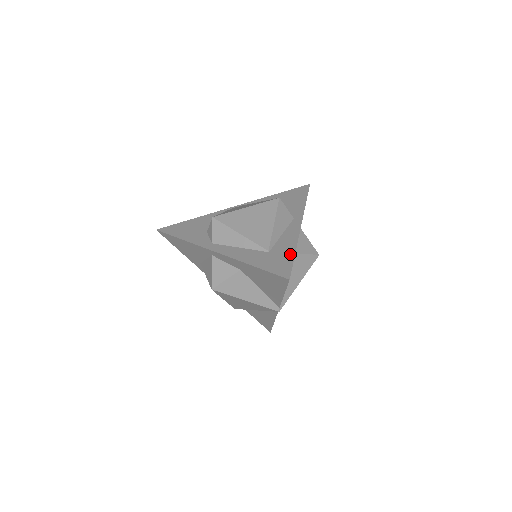
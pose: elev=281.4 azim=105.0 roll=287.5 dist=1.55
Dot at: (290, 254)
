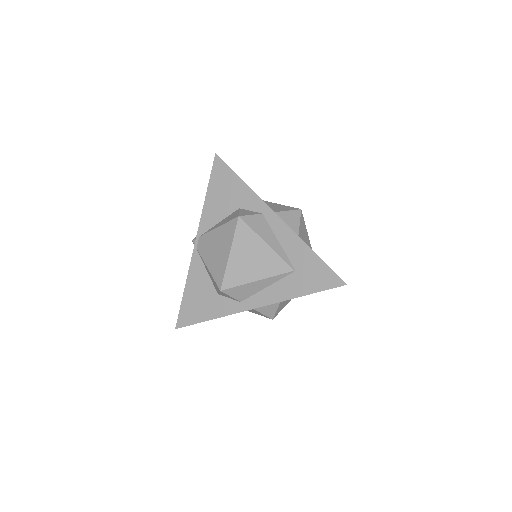
Dot at: (314, 258)
